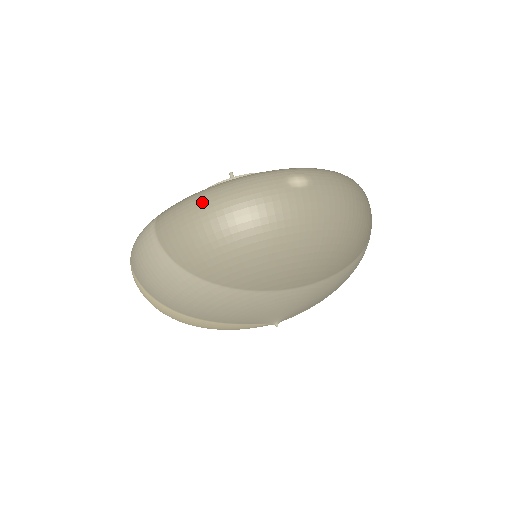
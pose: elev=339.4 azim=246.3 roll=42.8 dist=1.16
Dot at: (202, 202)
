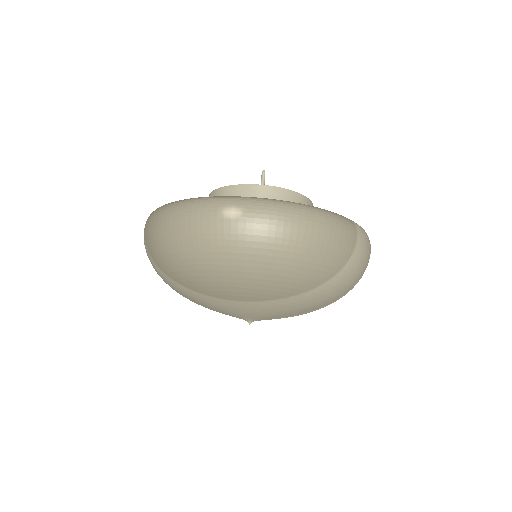
Dot at: (162, 214)
